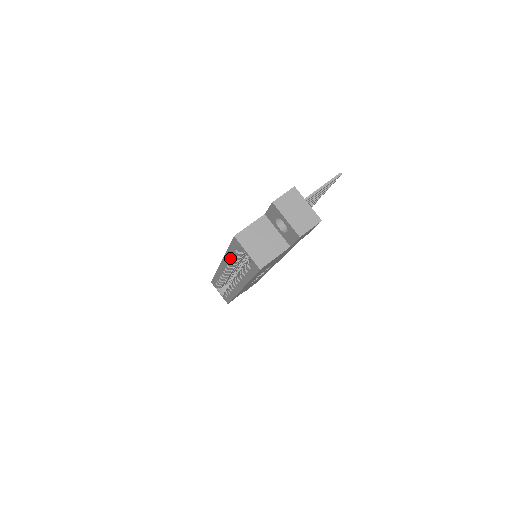
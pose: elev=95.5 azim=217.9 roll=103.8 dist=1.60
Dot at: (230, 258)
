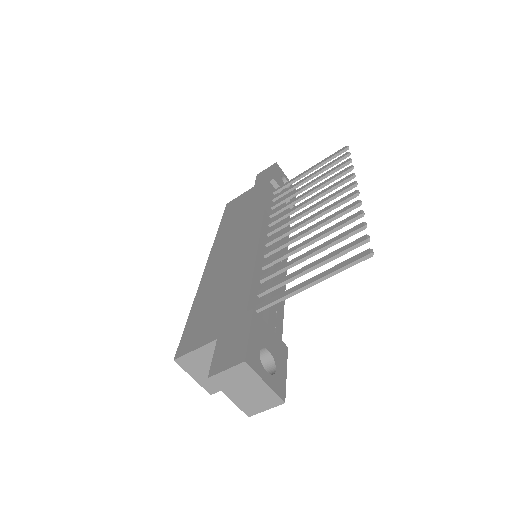
Dot at: occluded
